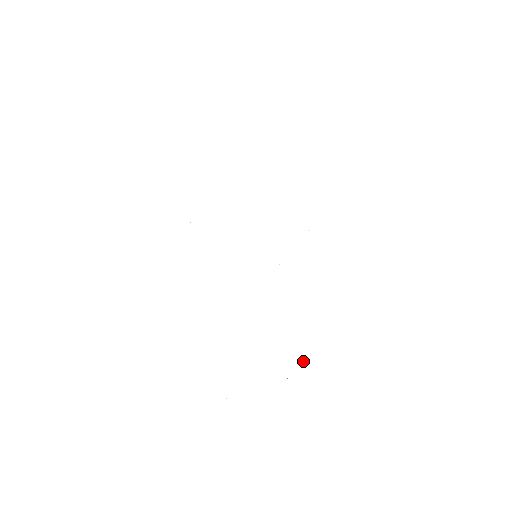
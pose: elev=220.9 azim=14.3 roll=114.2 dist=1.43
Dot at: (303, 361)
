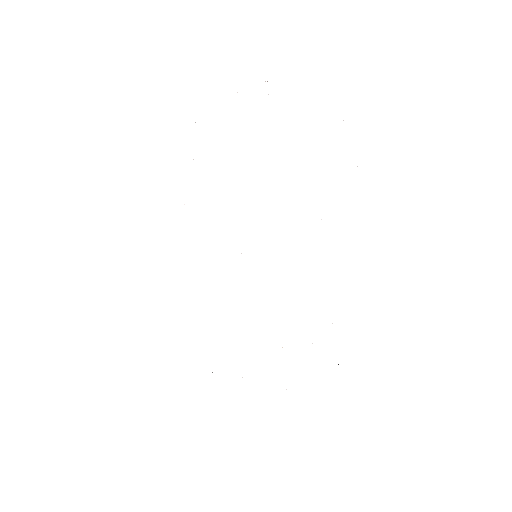
Dot at: (242, 377)
